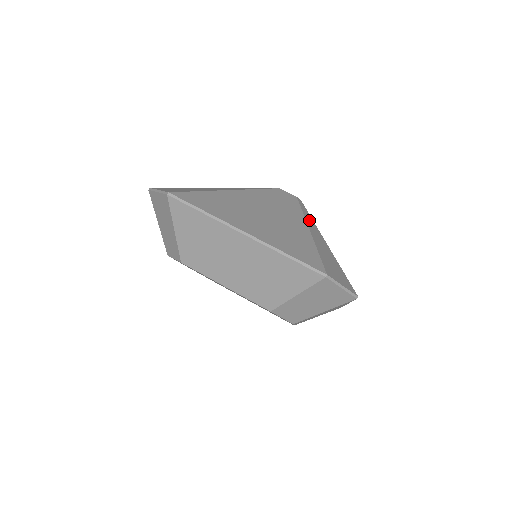
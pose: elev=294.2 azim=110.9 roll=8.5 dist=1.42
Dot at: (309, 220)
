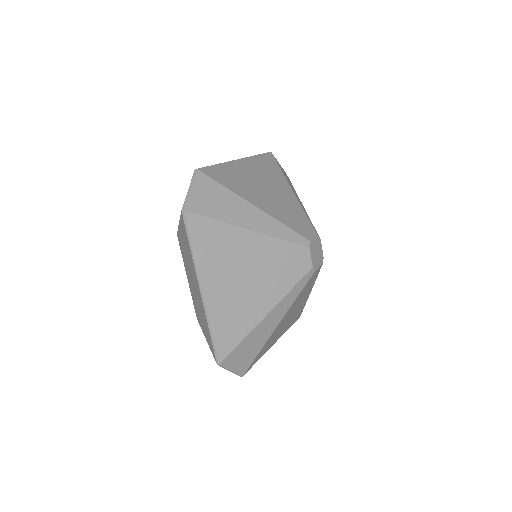
Dot at: (288, 299)
